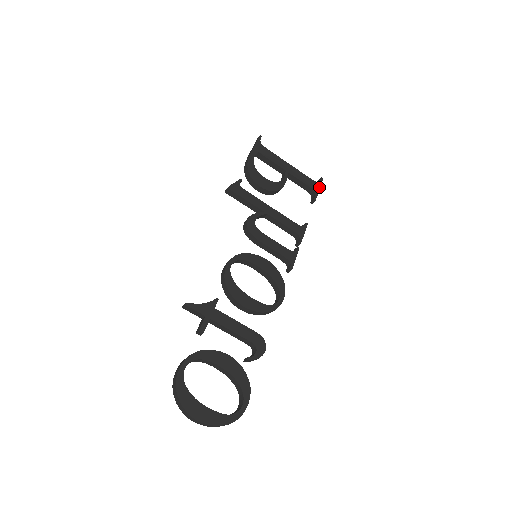
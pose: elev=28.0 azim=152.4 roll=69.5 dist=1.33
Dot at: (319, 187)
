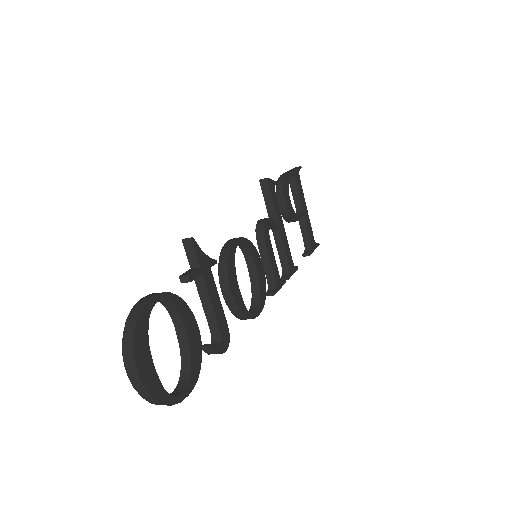
Dot at: (315, 248)
